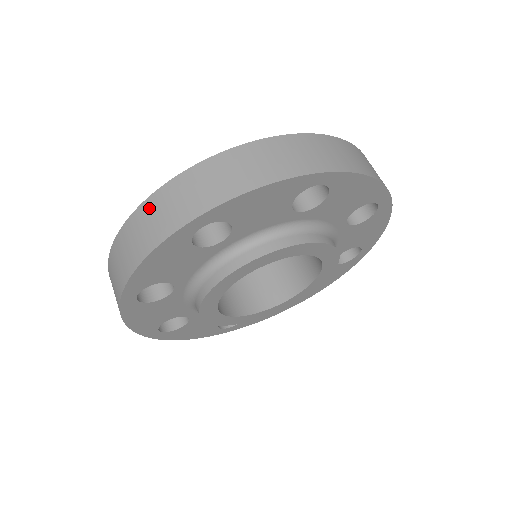
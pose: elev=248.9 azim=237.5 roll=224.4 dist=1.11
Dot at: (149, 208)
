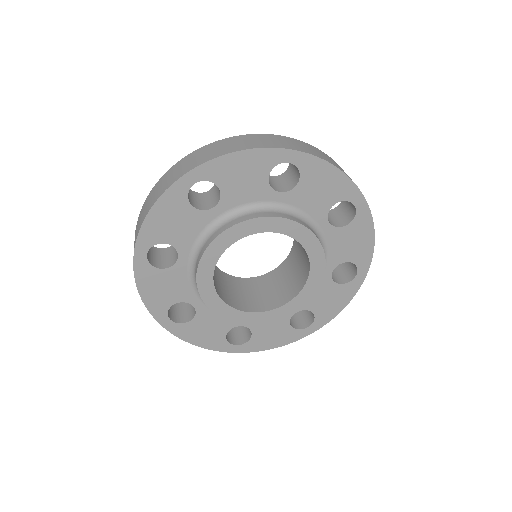
Dot at: occluded
